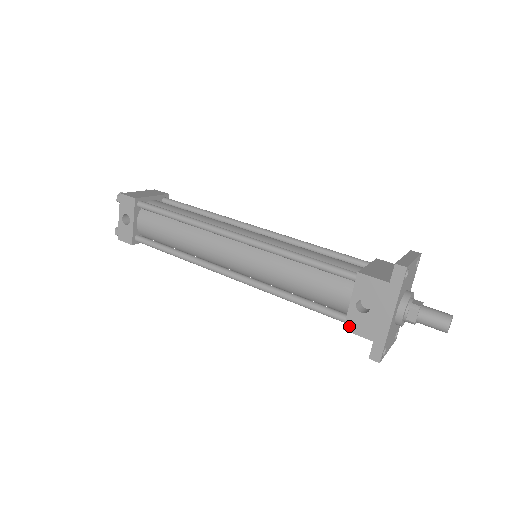
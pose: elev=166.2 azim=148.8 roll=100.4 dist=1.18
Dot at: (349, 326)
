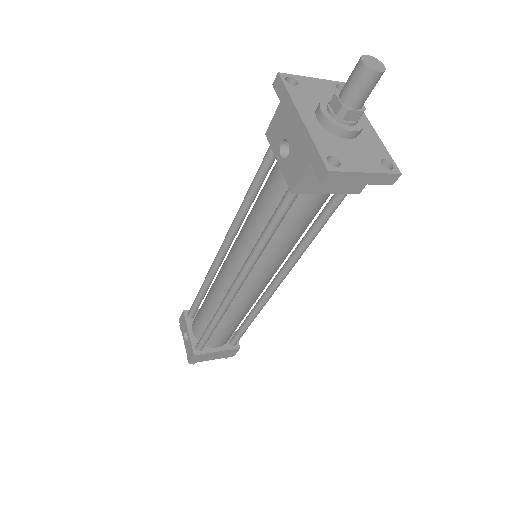
Dot at: (291, 182)
